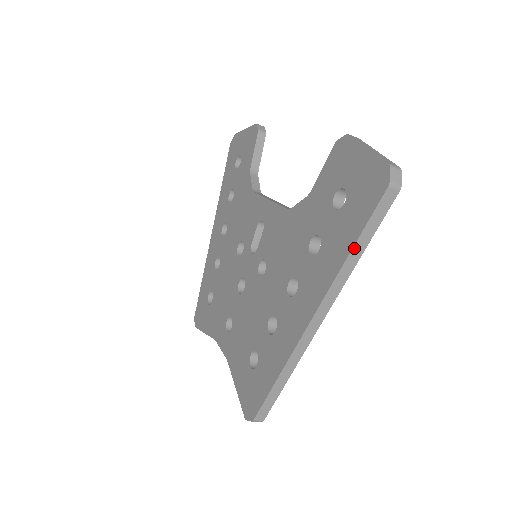
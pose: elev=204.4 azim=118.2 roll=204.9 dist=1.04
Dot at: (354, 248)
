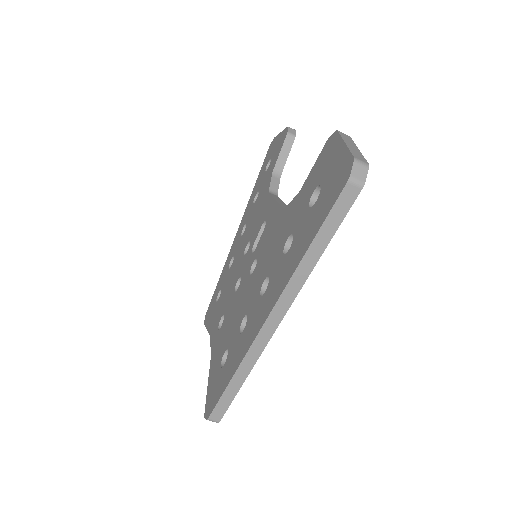
Dot at: (311, 247)
